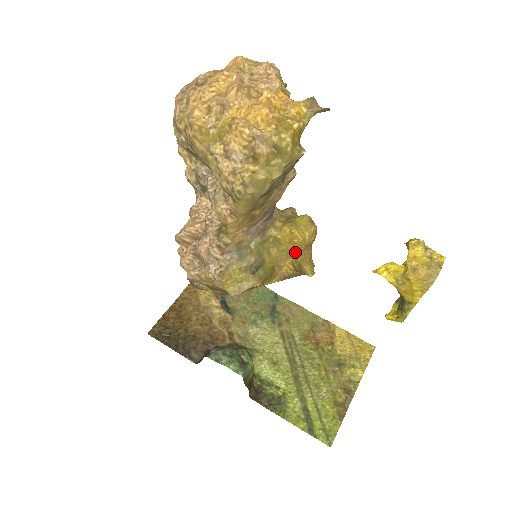
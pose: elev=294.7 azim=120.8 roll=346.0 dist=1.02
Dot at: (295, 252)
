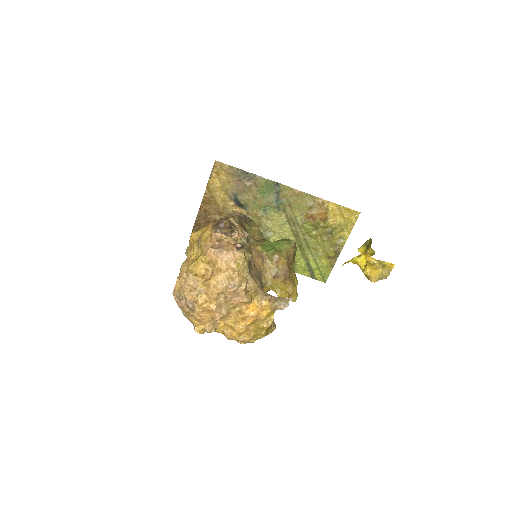
Dot at: occluded
